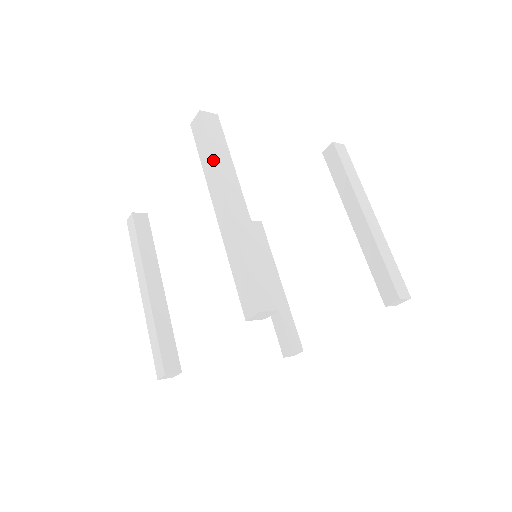
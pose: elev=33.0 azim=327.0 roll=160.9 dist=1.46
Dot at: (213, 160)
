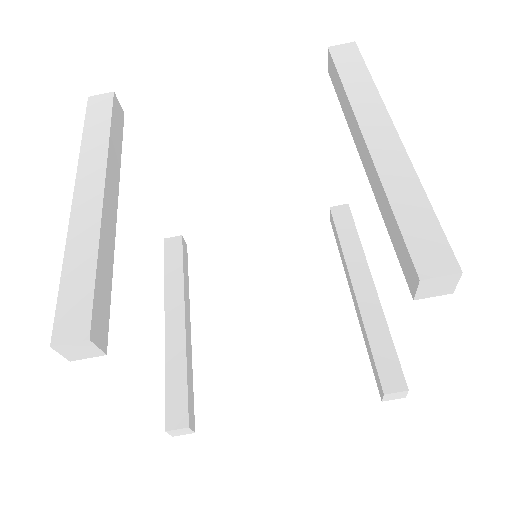
Dot at: (374, 88)
